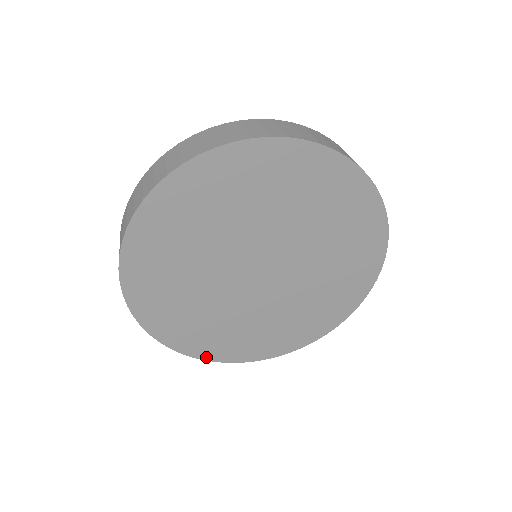
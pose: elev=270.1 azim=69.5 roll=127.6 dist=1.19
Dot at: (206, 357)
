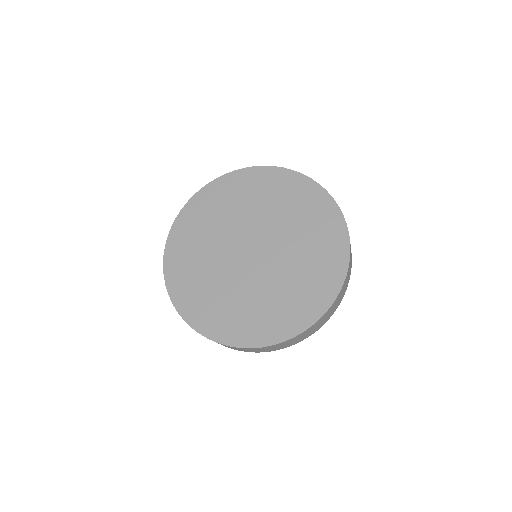
Dot at: (171, 293)
